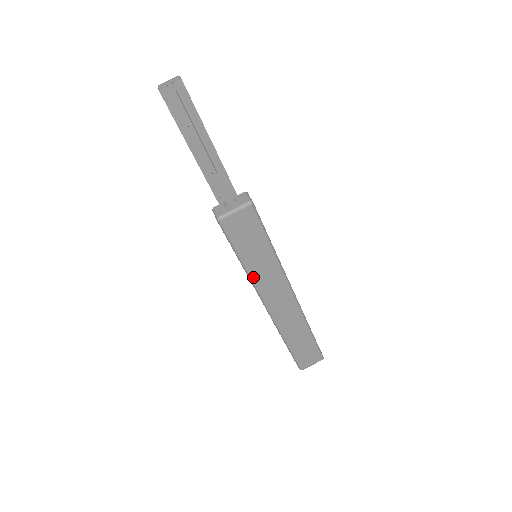
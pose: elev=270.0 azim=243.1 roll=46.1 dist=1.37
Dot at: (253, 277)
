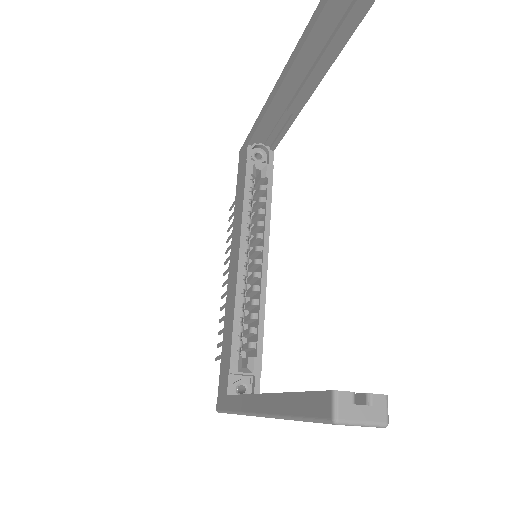
Dot at: (284, 419)
